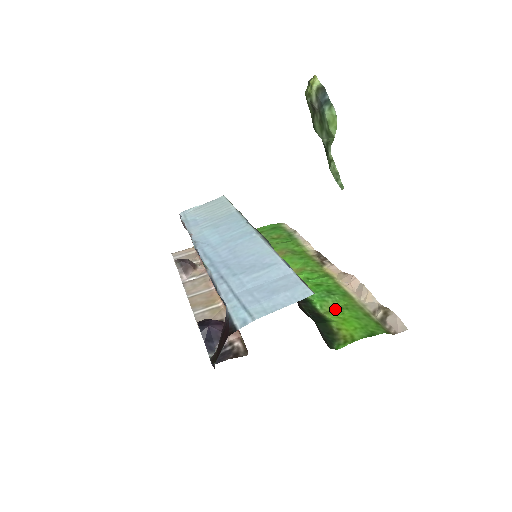
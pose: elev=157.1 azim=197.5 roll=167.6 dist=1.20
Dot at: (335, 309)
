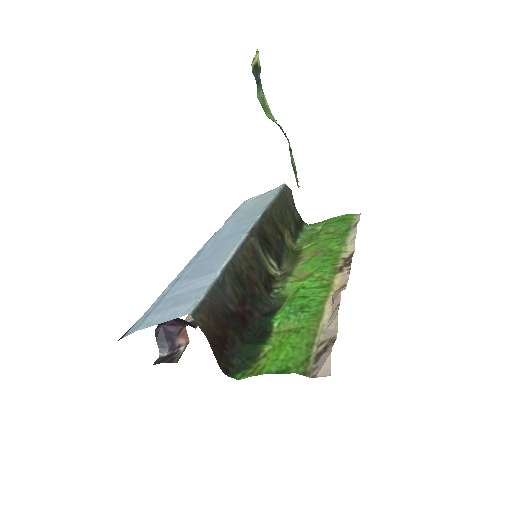
Dot at: (288, 330)
